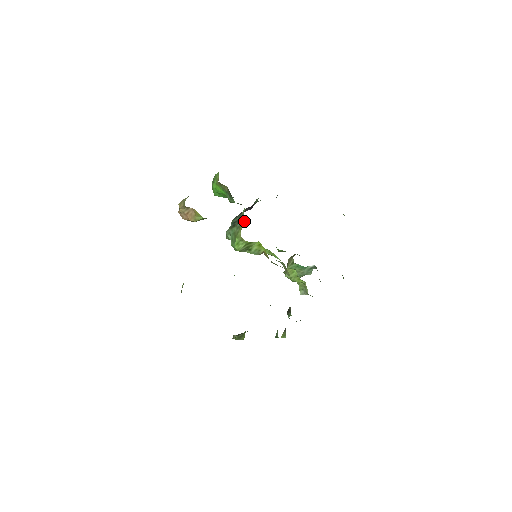
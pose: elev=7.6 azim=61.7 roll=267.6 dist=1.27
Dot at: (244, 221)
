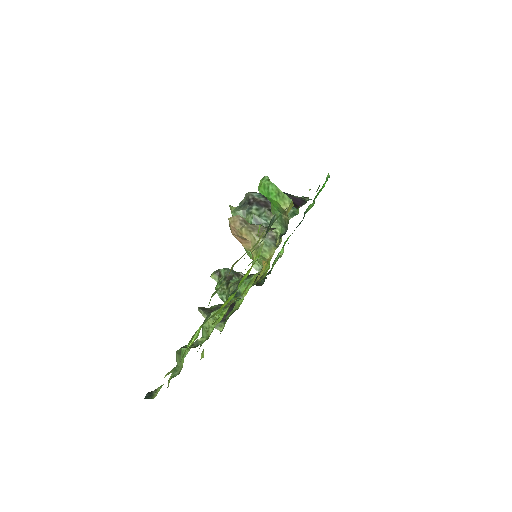
Dot at: occluded
